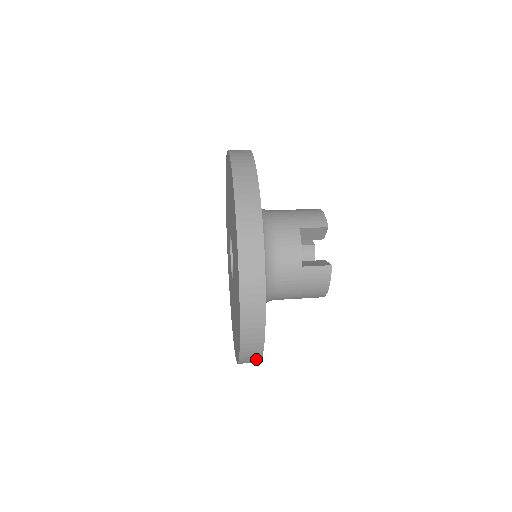
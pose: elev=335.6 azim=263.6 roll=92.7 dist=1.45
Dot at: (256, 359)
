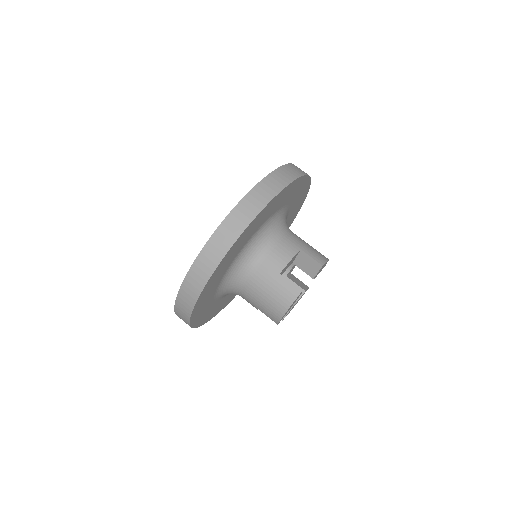
Dot at: occluded
